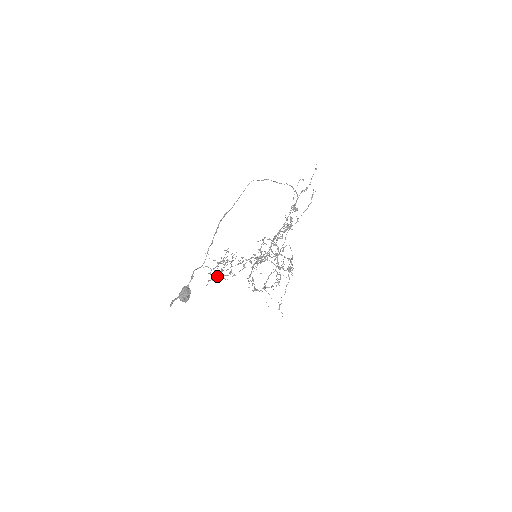
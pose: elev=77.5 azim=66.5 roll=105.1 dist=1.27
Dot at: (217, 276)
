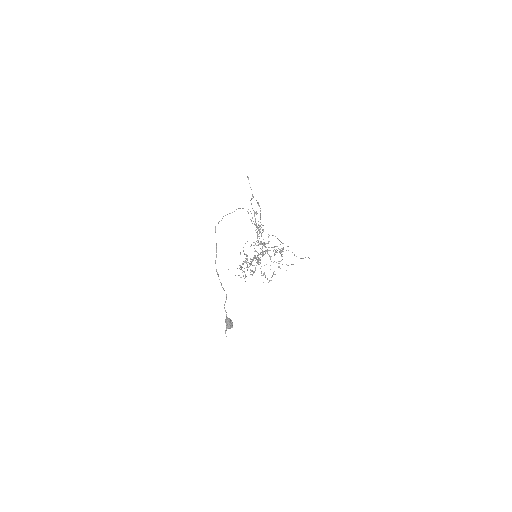
Dot at: occluded
